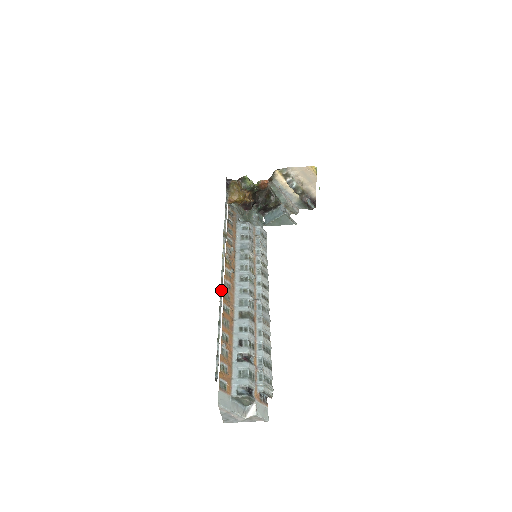
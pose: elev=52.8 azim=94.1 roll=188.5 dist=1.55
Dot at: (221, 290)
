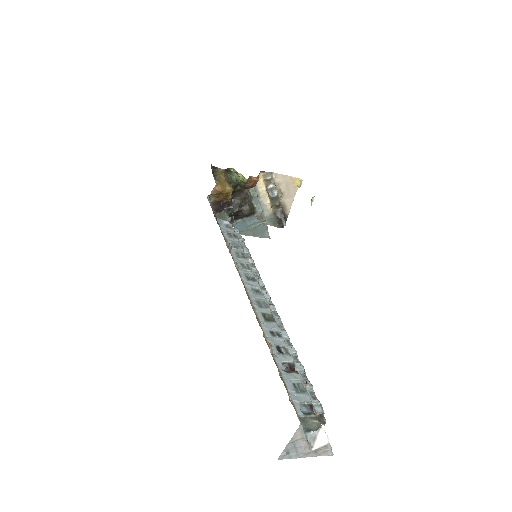
Dot at: occluded
